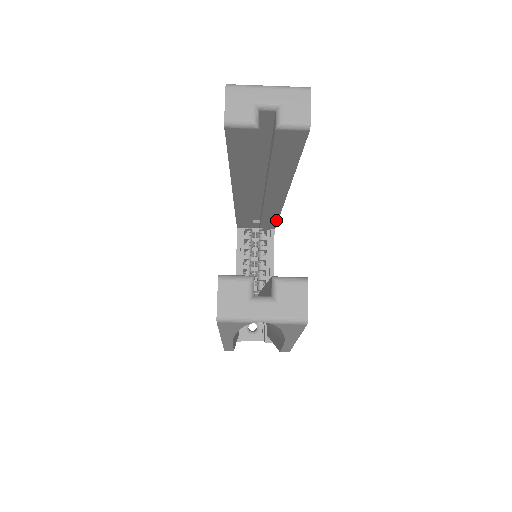
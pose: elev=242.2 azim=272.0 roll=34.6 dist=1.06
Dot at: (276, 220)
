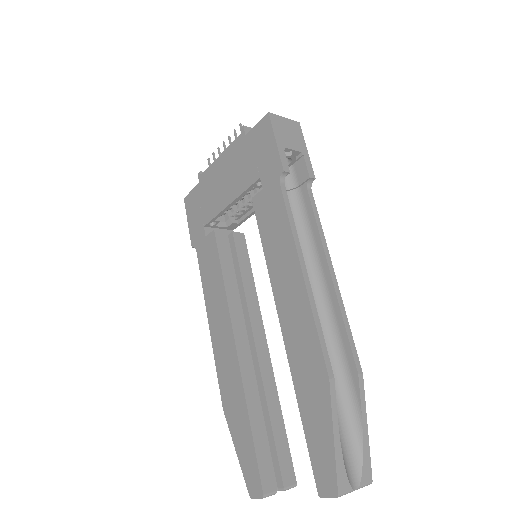
Dot at: occluded
